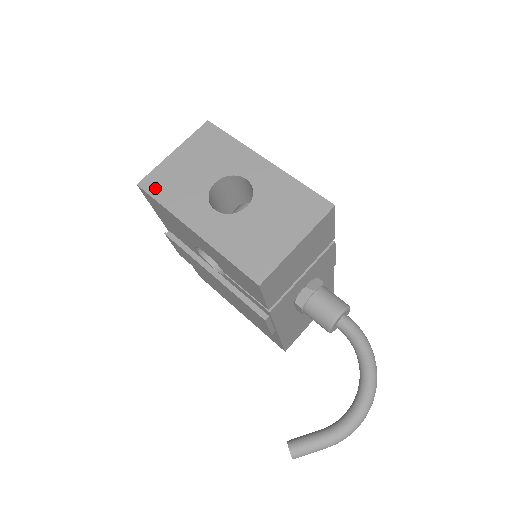
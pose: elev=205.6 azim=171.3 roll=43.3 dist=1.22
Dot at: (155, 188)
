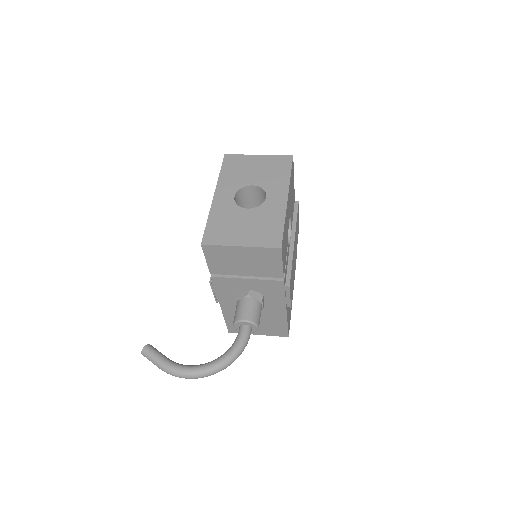
Dot at: (228, 163)
